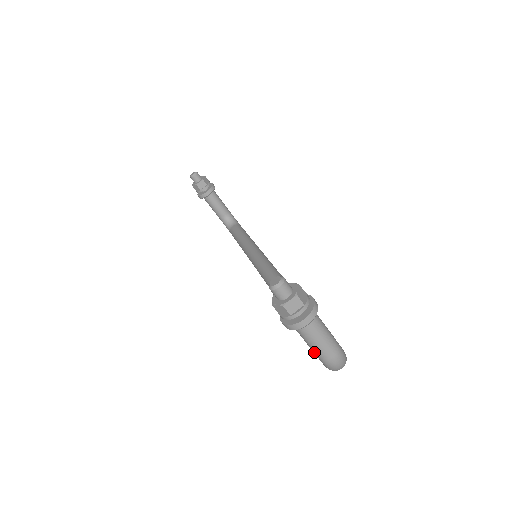
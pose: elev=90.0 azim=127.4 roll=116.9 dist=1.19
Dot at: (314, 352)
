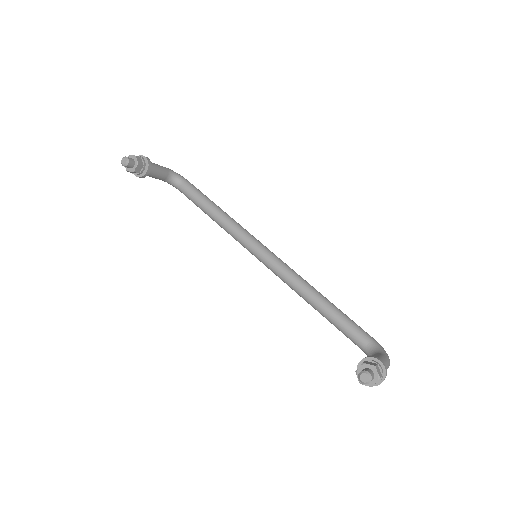
Dot at: occluded
